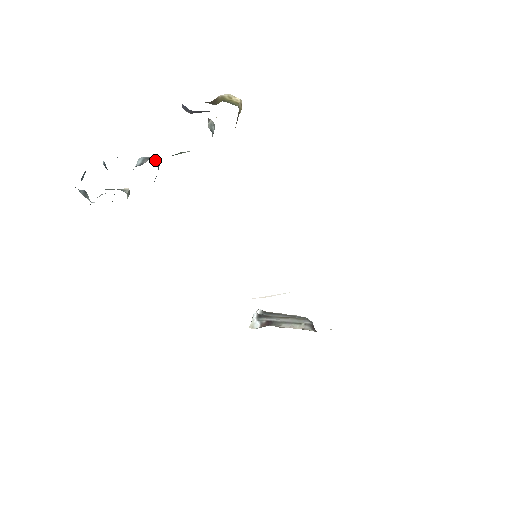
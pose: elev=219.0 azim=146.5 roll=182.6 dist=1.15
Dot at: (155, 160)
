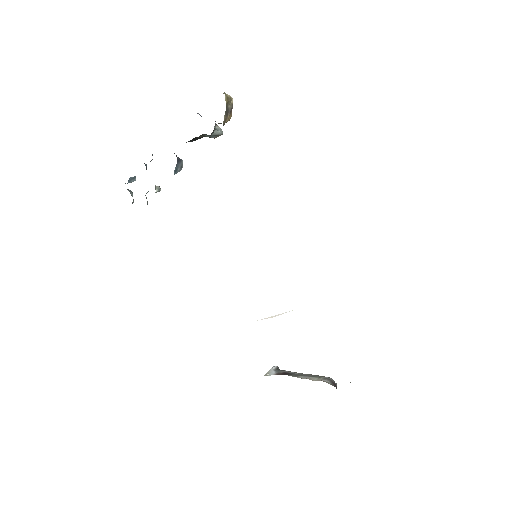
Dot at: (177, 157)
